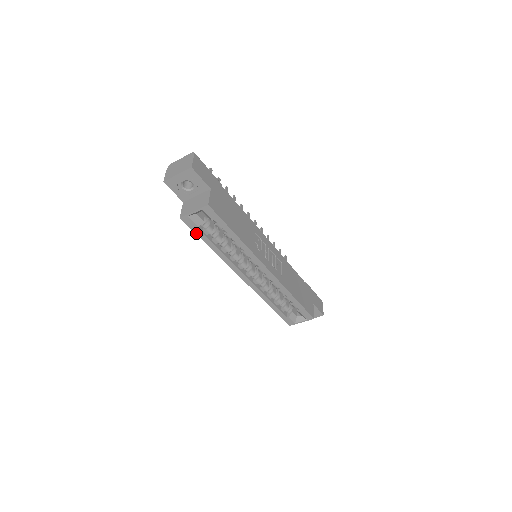
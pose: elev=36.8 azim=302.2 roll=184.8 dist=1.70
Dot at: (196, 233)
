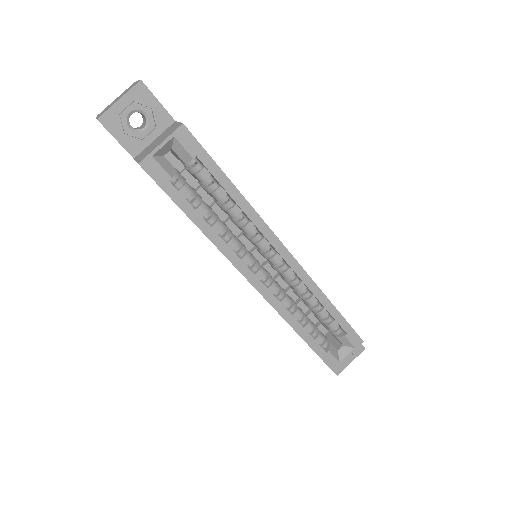
Dot at: (169, 195)
